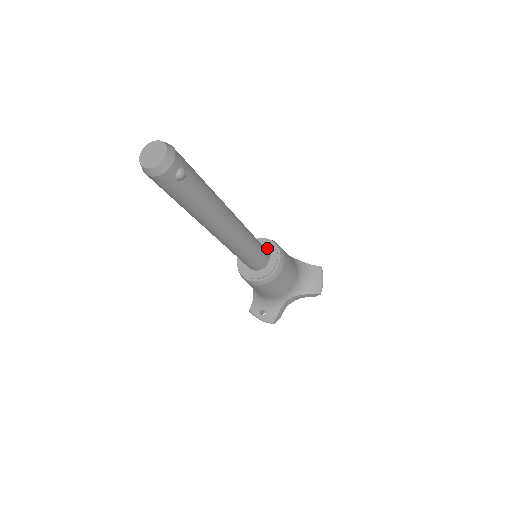
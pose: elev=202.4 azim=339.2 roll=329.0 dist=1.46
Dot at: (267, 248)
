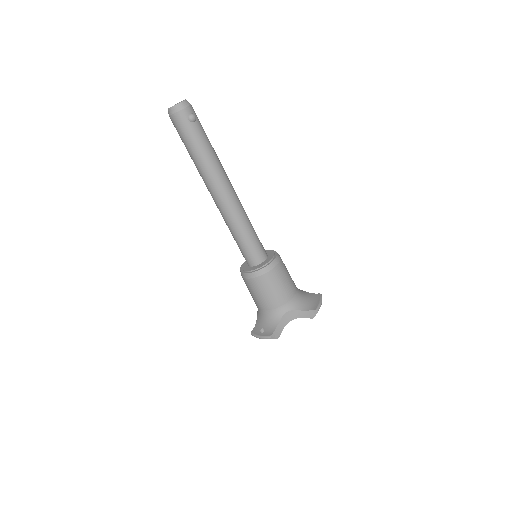
Dot at: (267, 253)
